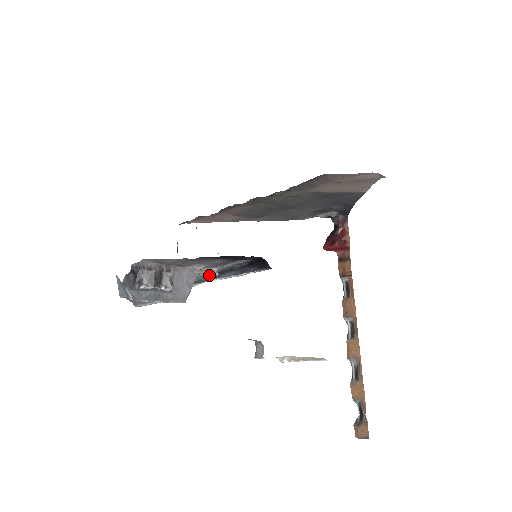
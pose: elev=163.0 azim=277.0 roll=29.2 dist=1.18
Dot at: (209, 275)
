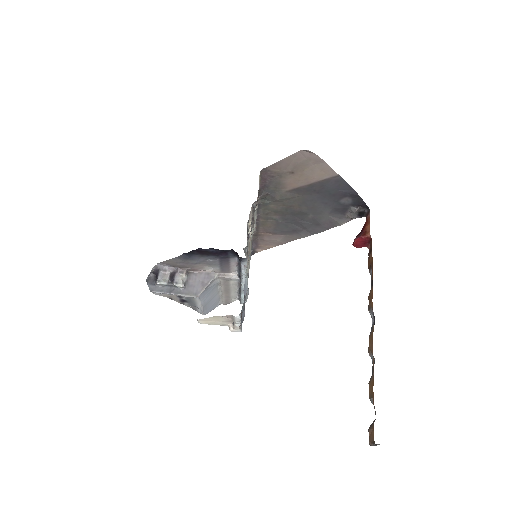
Dot at: (240, 282)
